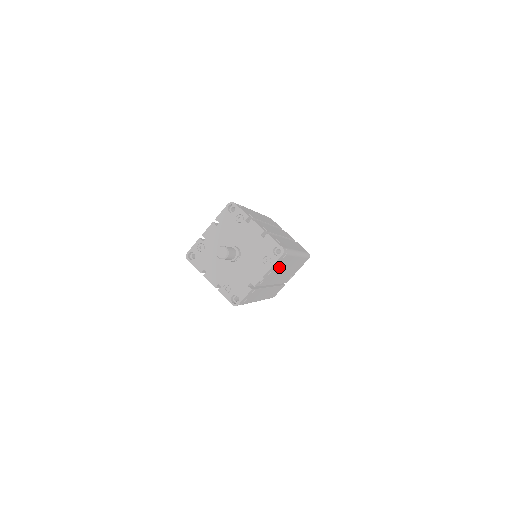
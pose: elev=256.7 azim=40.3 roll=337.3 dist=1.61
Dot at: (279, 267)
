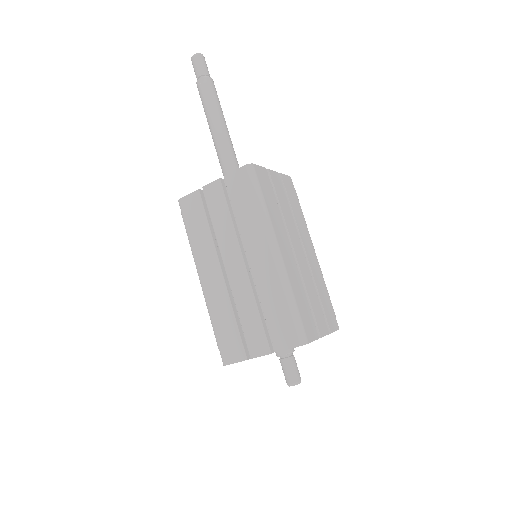
Dot at: occluded
